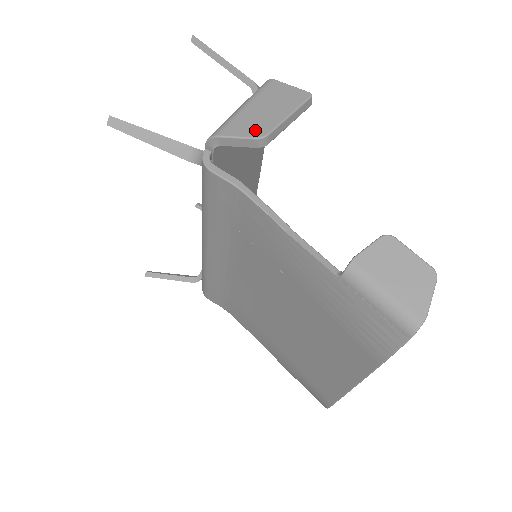
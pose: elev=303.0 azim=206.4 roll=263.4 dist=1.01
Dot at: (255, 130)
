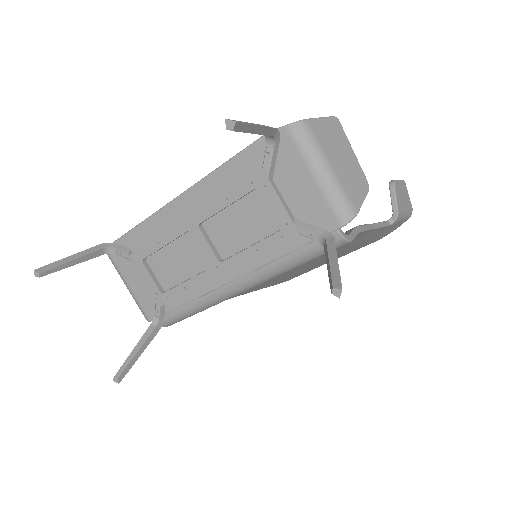
Dot at: (362, 185)
